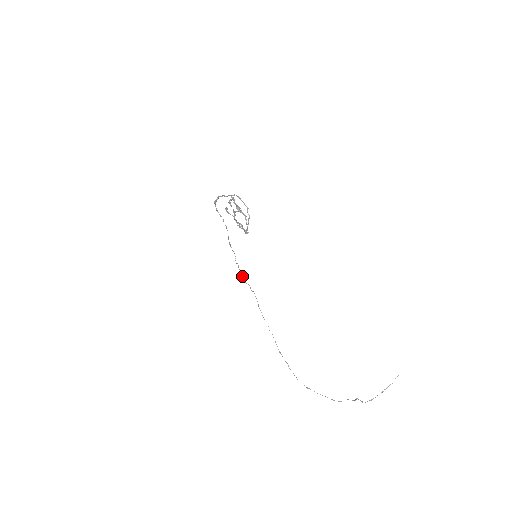
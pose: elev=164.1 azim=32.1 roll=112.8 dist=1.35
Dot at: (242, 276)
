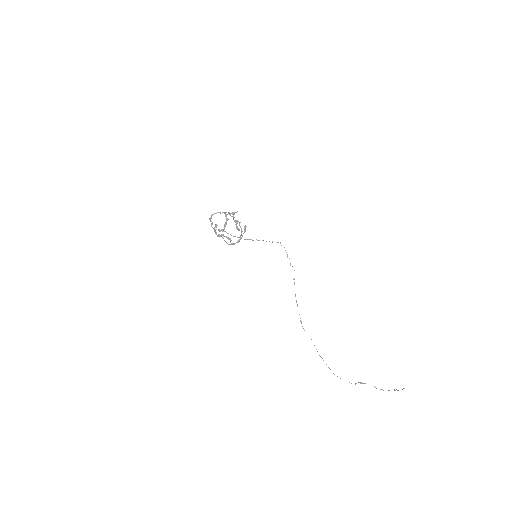
Dot at: occluded
